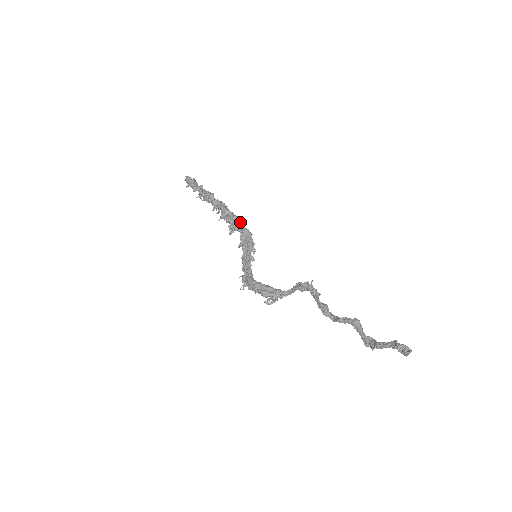
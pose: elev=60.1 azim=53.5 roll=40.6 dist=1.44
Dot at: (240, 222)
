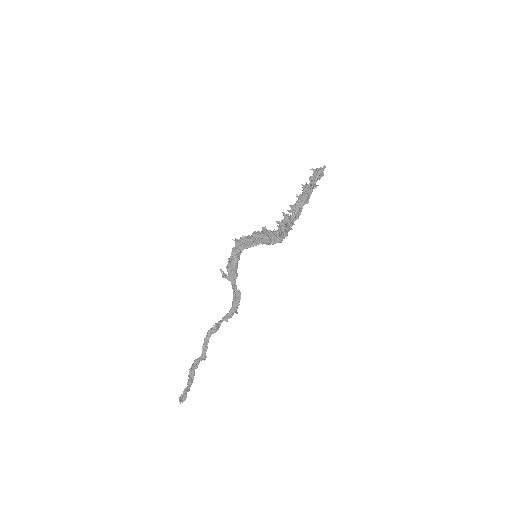
Dot at: (285, 235)
